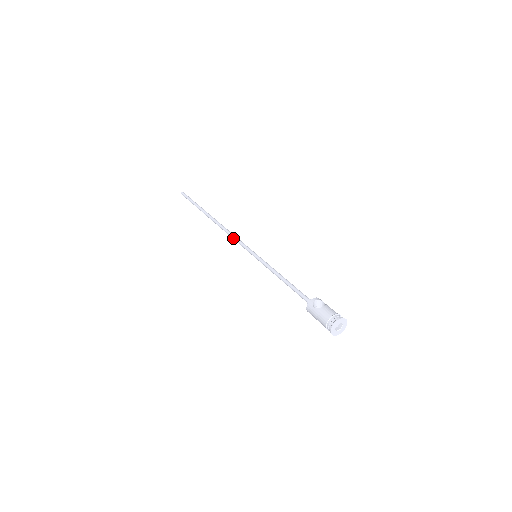
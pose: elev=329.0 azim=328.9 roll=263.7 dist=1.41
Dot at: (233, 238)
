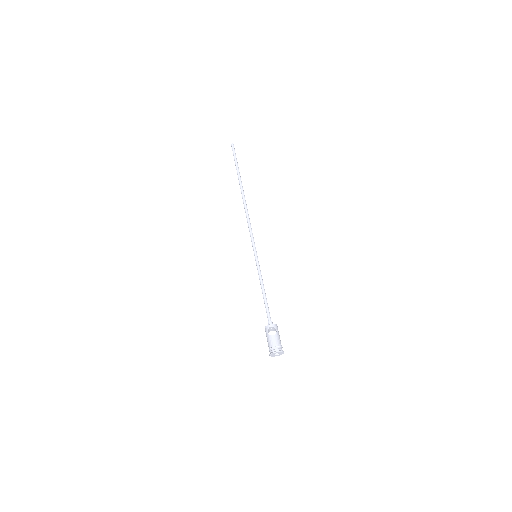
Dot at: (248, 227)
